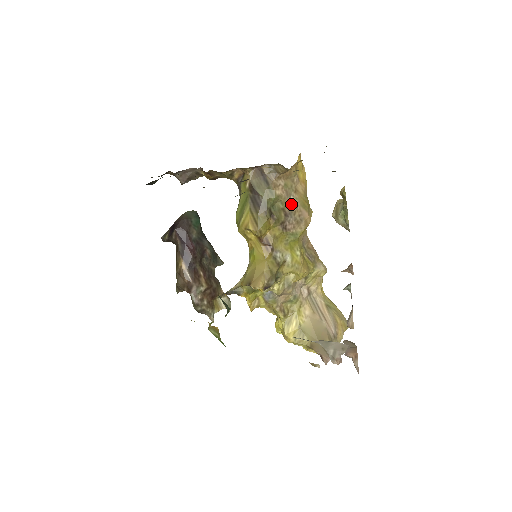
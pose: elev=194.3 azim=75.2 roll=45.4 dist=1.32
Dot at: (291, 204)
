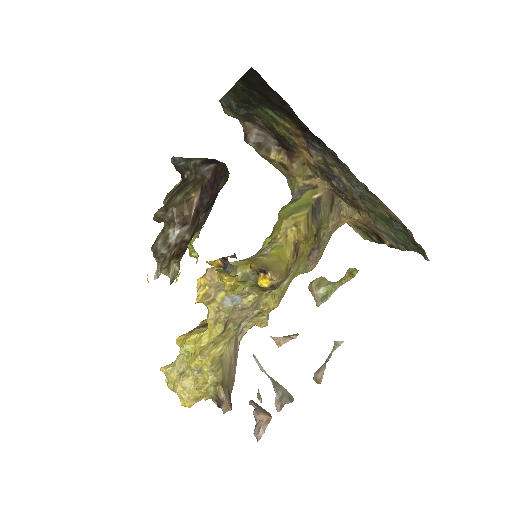
Dot at: (324, 243)
